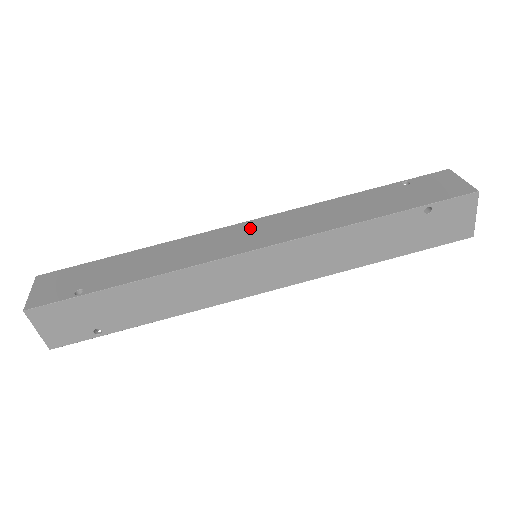
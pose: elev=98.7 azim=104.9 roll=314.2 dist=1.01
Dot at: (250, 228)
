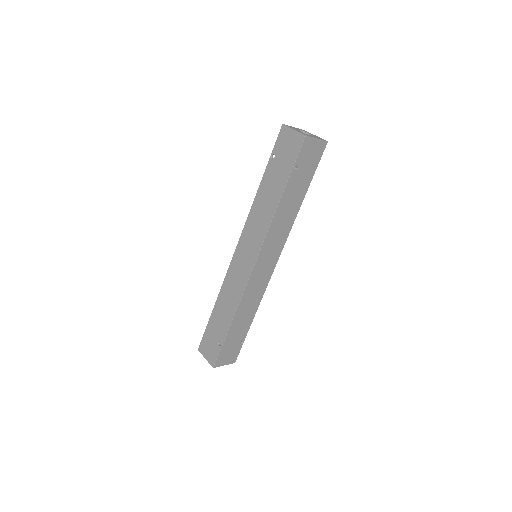
Dot at: (241, 252)
